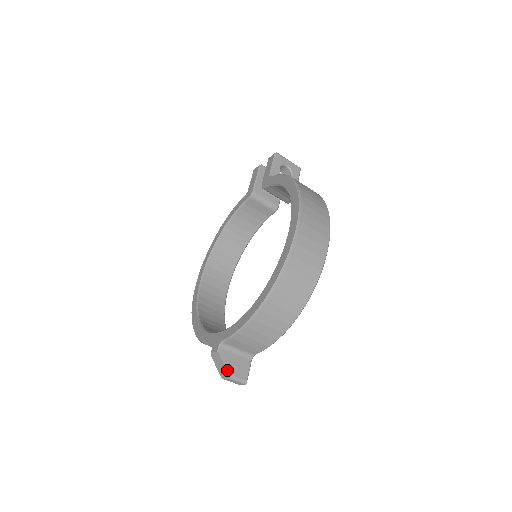
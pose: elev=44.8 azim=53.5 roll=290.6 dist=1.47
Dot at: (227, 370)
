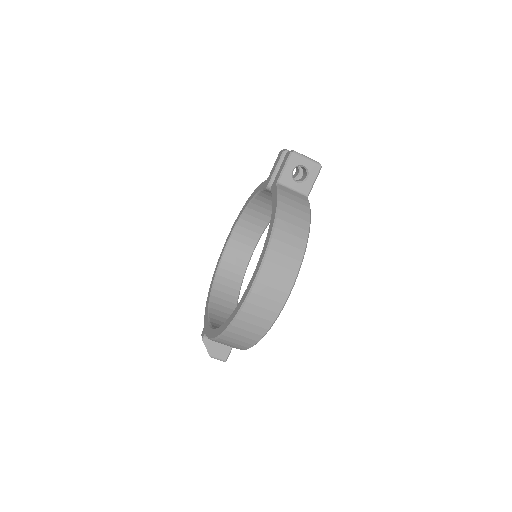
Dot at: (209, 353)
